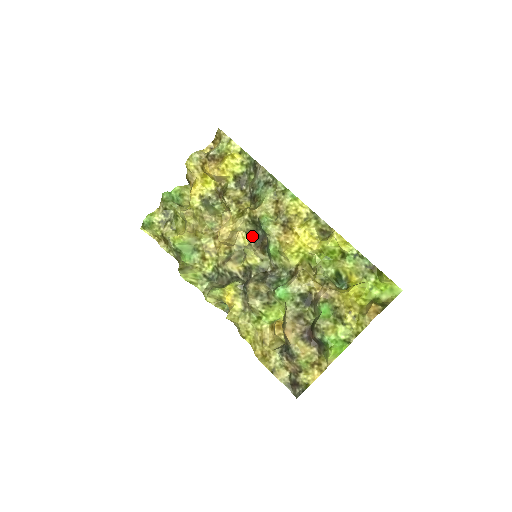
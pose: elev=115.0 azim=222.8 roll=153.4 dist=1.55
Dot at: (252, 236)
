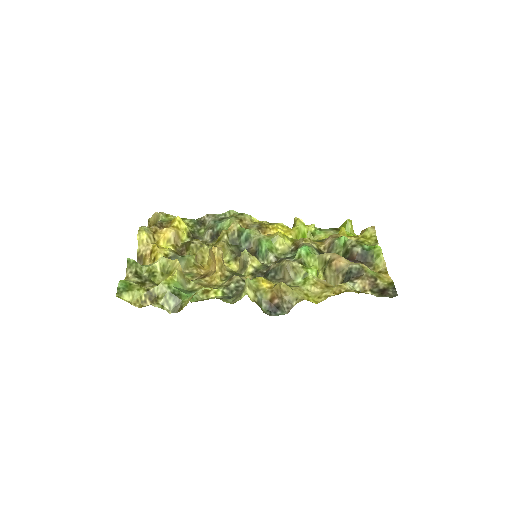
Dot at: (237, 255)
